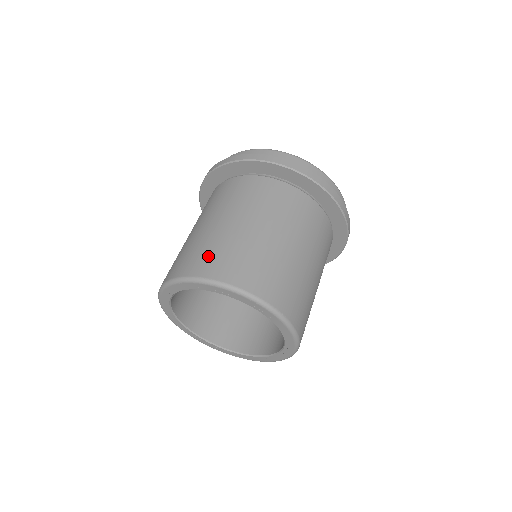
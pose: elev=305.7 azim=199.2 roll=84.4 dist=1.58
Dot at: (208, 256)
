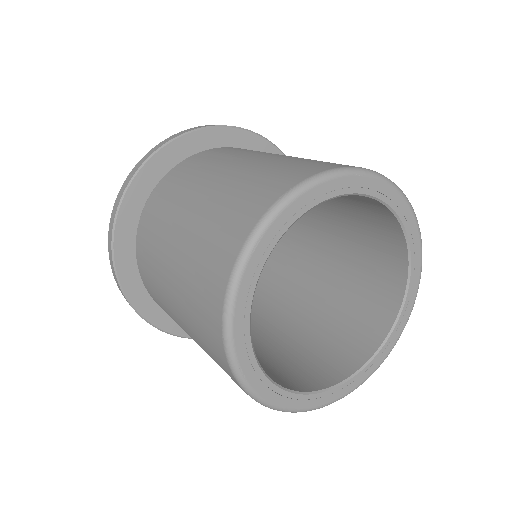
Dot at: occluded
